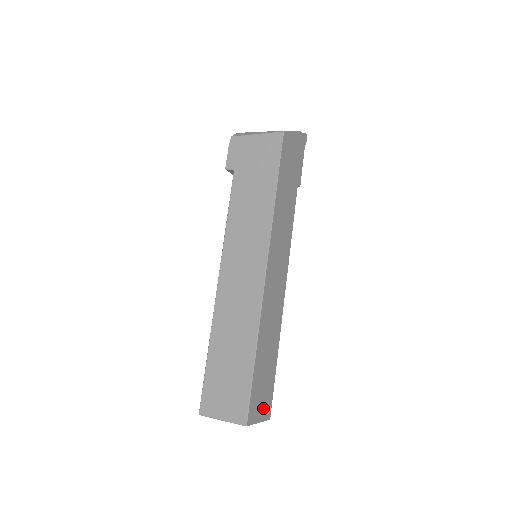
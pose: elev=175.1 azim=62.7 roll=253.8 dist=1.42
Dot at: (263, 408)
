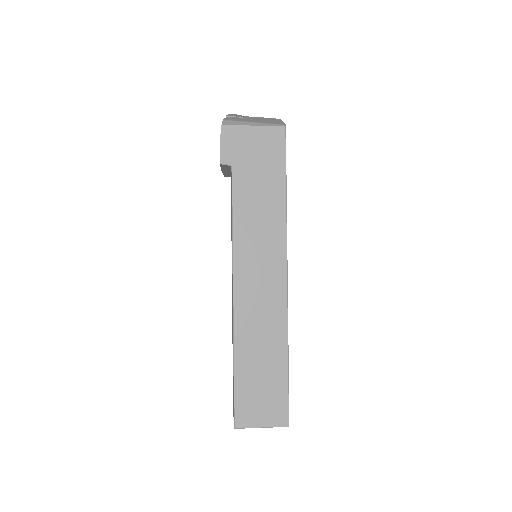
Dot at: occluded
